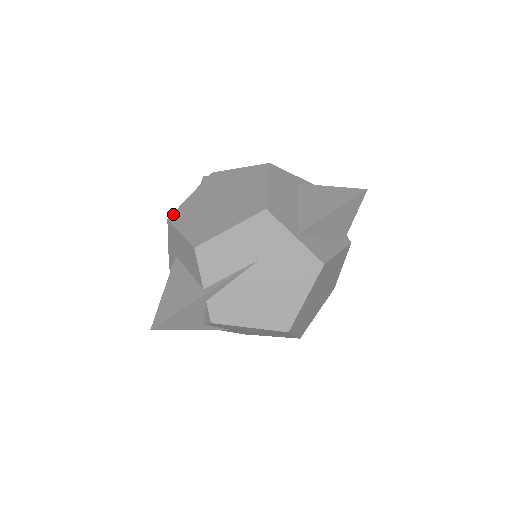
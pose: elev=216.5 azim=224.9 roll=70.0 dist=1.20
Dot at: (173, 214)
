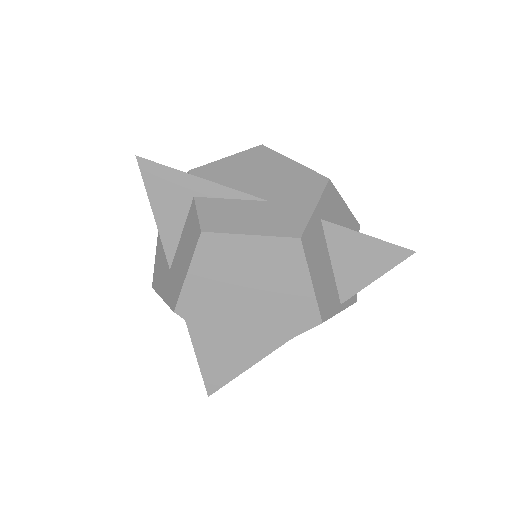
Dot at: (178, 305)
